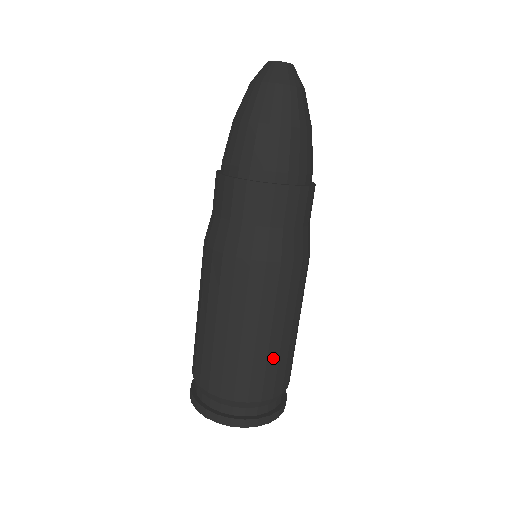
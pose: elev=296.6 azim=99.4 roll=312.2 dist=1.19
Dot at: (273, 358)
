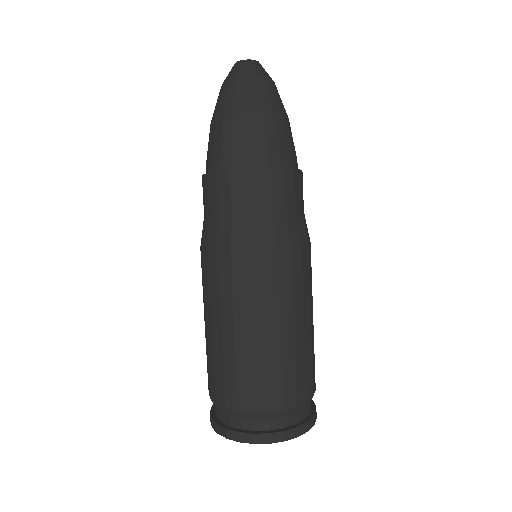
Dot at: (300, 354)
